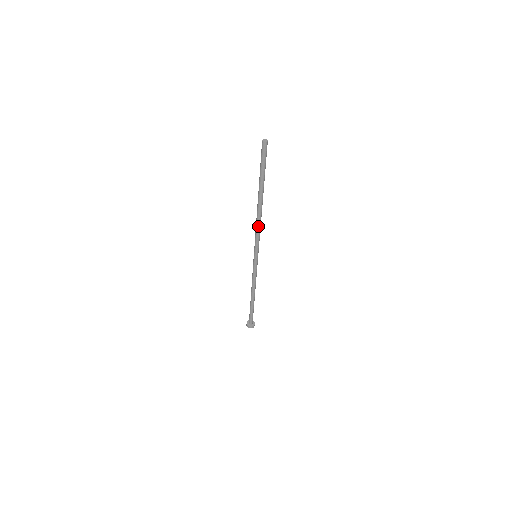
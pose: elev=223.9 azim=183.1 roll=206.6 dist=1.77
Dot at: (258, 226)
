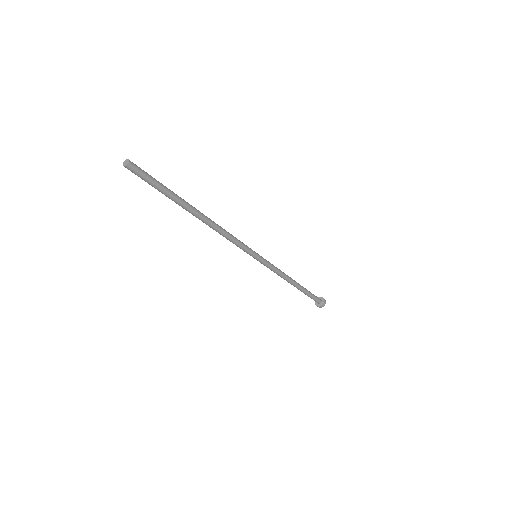
Dot at: (221, 234)
